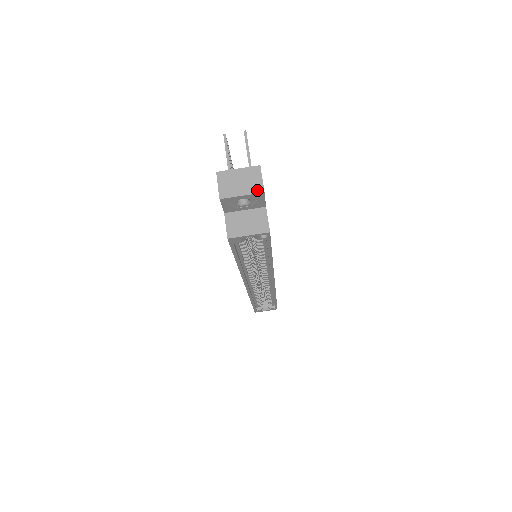
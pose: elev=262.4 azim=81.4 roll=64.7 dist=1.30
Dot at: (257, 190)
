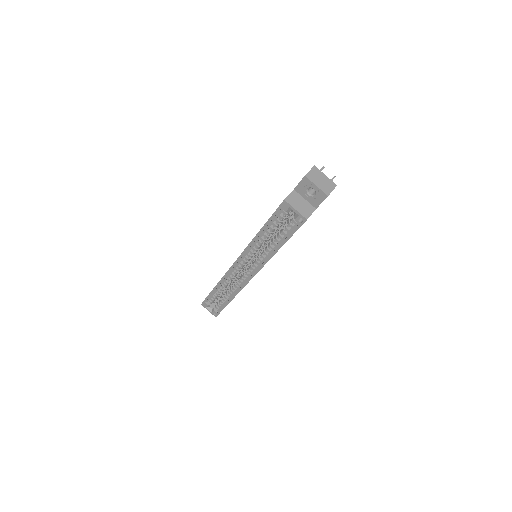
Dot at: (326, 192)
